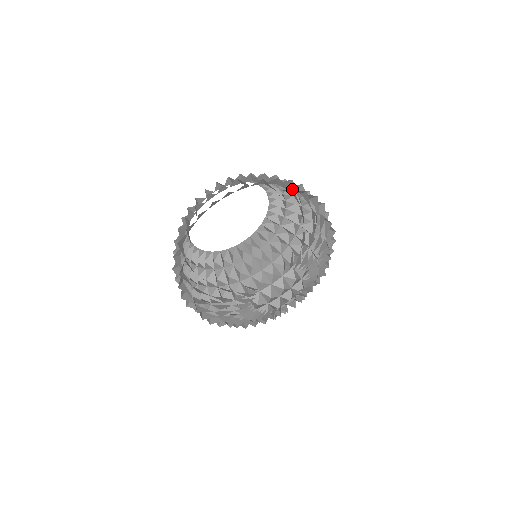
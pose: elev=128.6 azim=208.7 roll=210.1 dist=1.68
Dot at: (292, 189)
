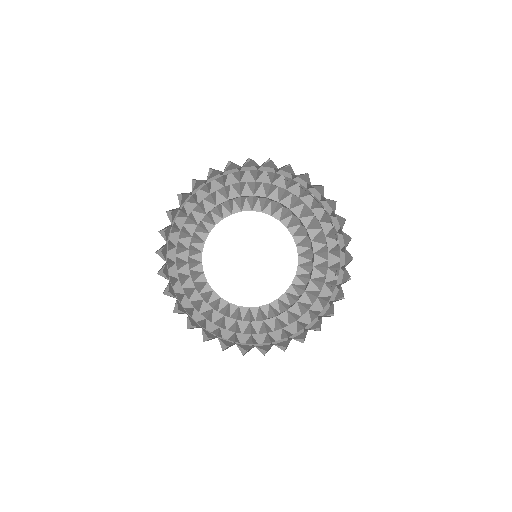
Dot at: (256, 177)
